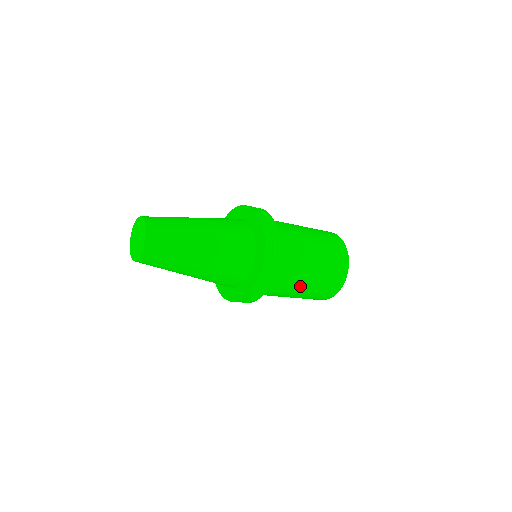
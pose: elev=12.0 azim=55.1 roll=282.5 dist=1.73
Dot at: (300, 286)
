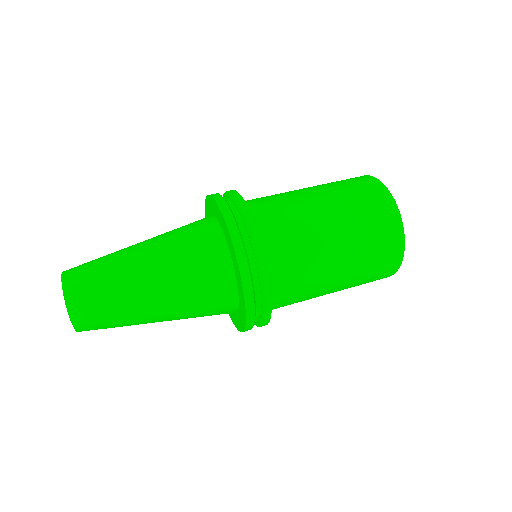
Dot at: (330, 275)
